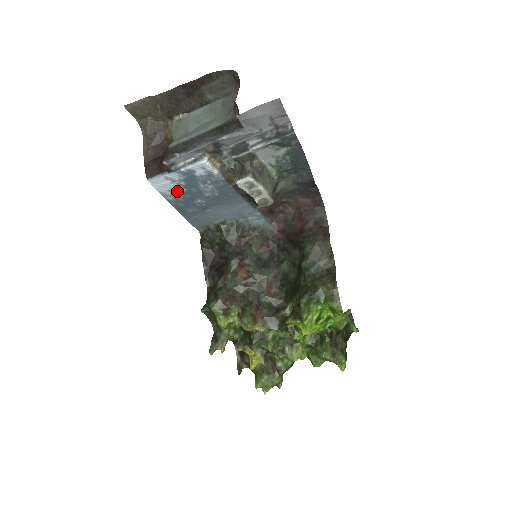
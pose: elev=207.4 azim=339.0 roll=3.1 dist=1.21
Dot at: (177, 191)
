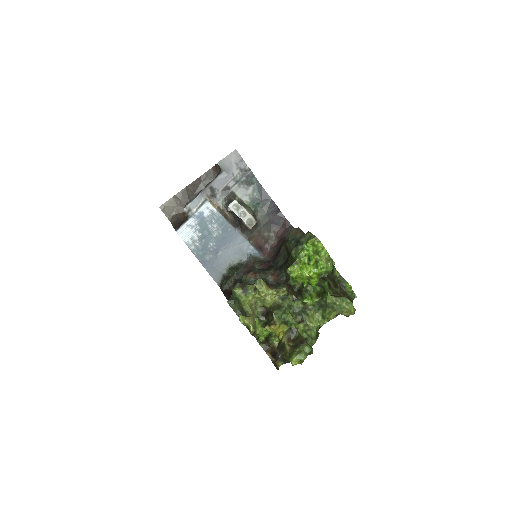
Dot at: (196, 238)
